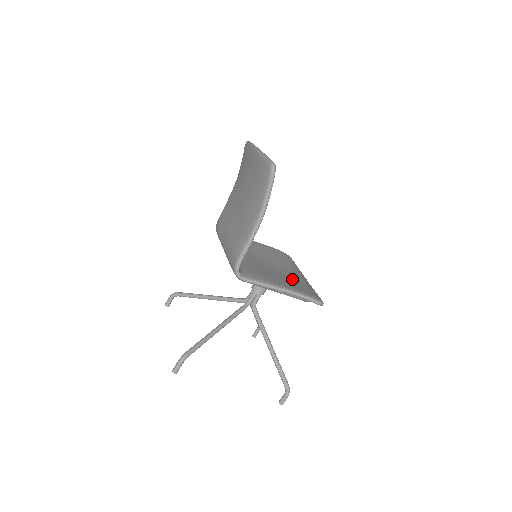
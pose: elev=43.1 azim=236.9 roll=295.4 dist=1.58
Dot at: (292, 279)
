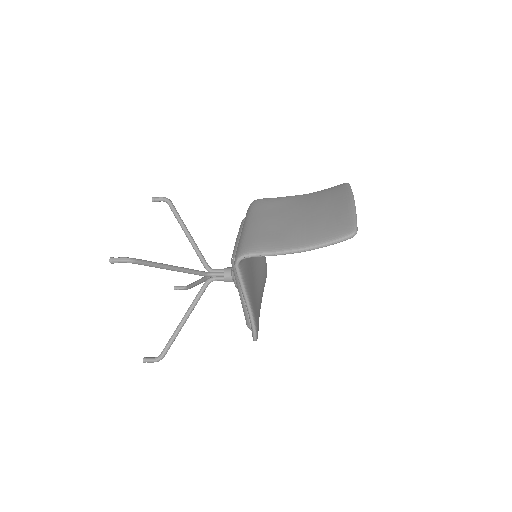
Dot at: (257, 299)
